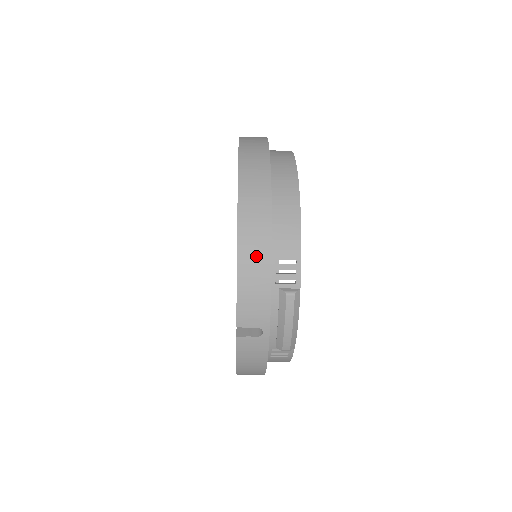
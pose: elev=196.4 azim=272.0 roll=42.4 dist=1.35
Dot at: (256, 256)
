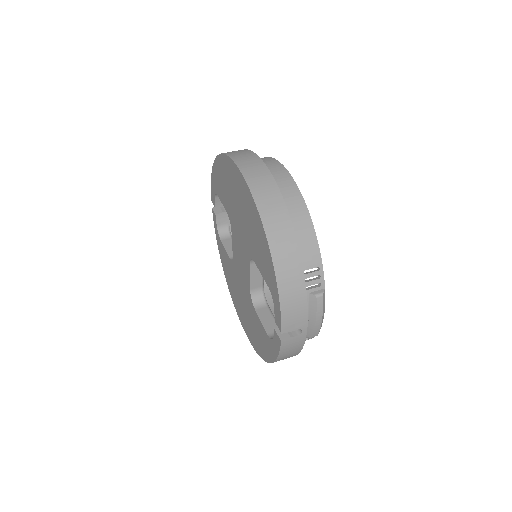
Dot at: (291, 274)
